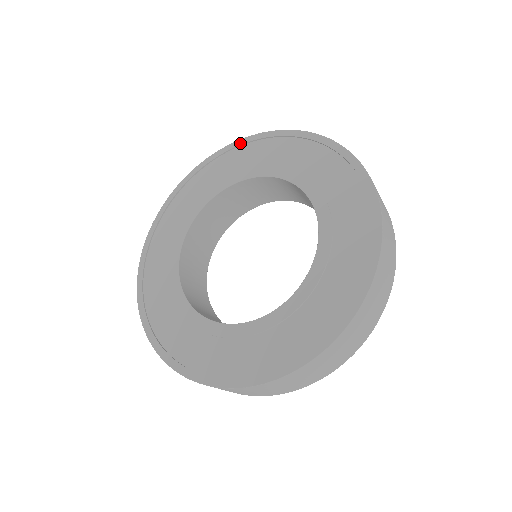
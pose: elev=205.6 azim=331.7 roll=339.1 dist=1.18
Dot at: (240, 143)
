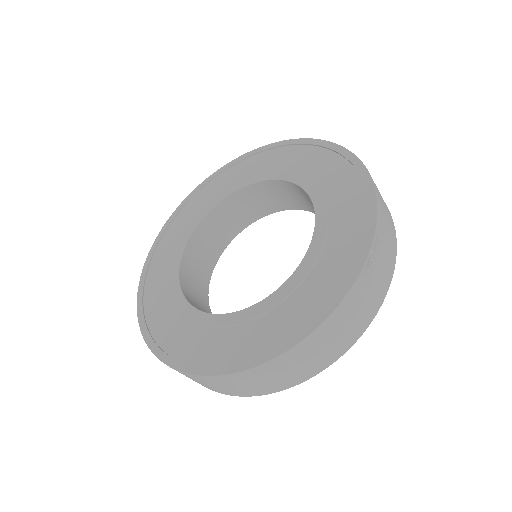
Dot at: (318, 143)
